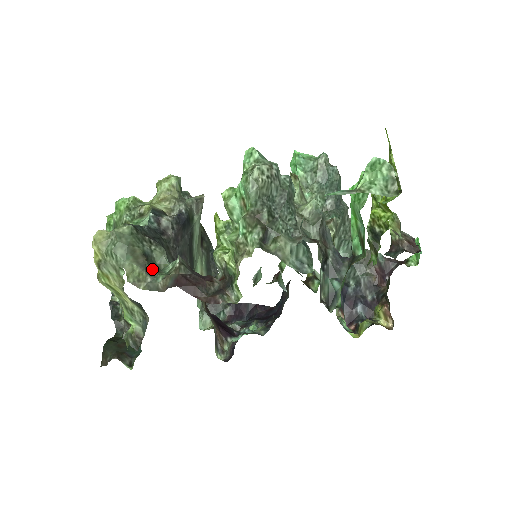
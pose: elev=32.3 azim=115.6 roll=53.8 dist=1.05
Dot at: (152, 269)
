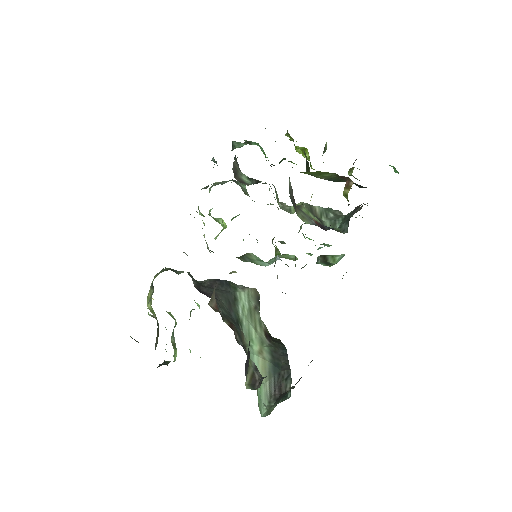
Dot at: occluded
